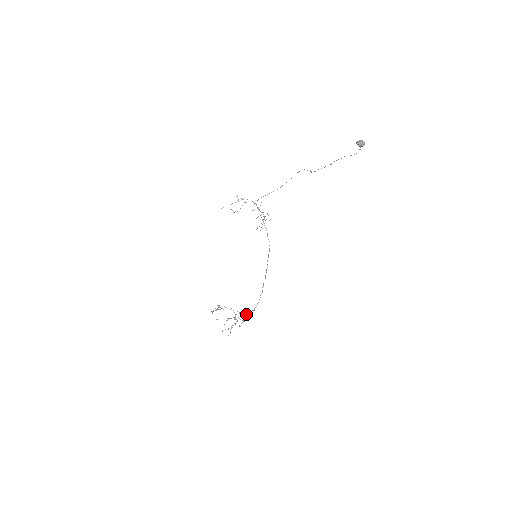
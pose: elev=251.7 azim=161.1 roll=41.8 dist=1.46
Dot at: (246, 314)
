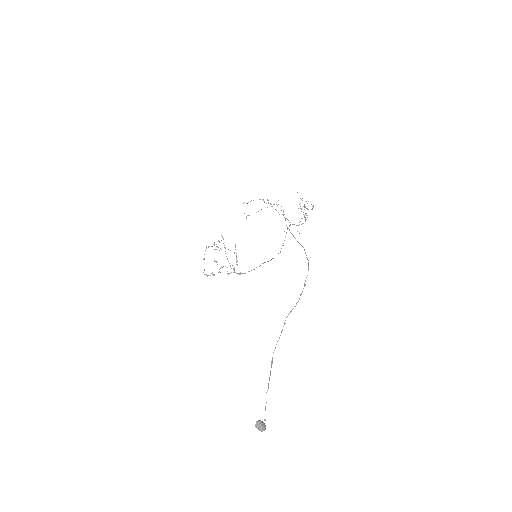
Dot at: occluded
